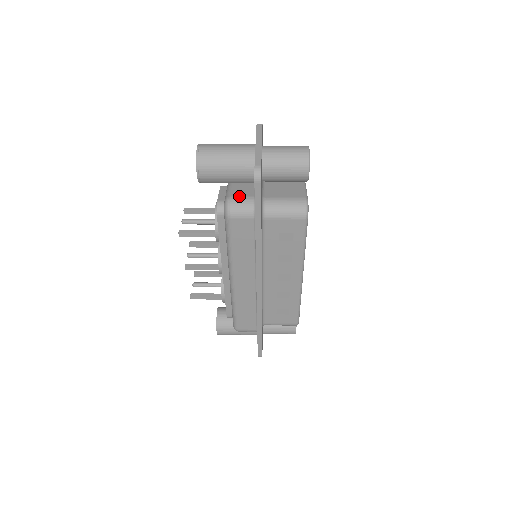
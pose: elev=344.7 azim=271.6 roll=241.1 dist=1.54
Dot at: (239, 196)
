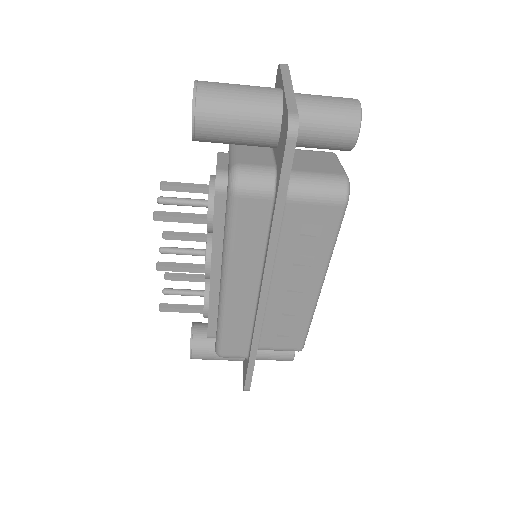
Dot at: (252, 164)
